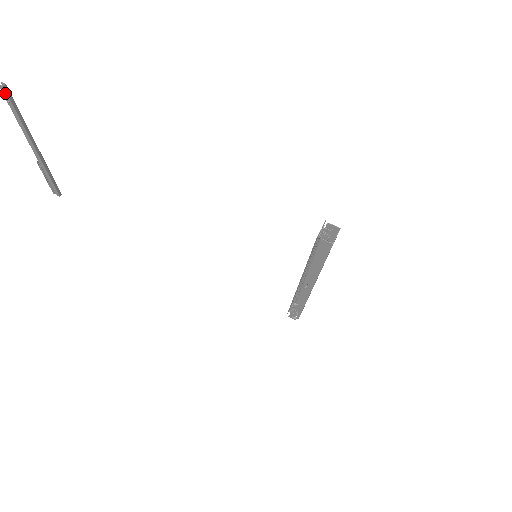
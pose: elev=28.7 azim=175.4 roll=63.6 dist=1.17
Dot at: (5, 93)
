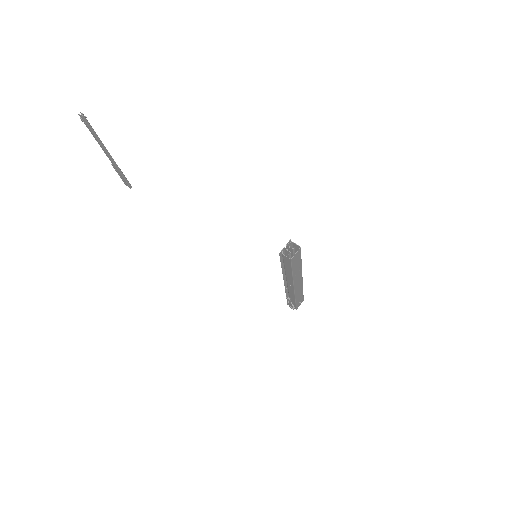
Dot at: (83, 119)
